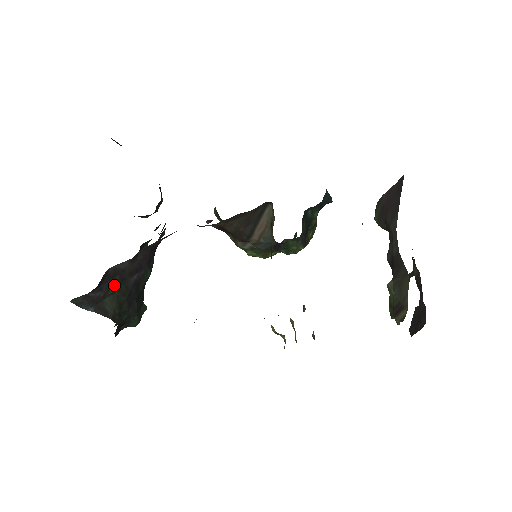
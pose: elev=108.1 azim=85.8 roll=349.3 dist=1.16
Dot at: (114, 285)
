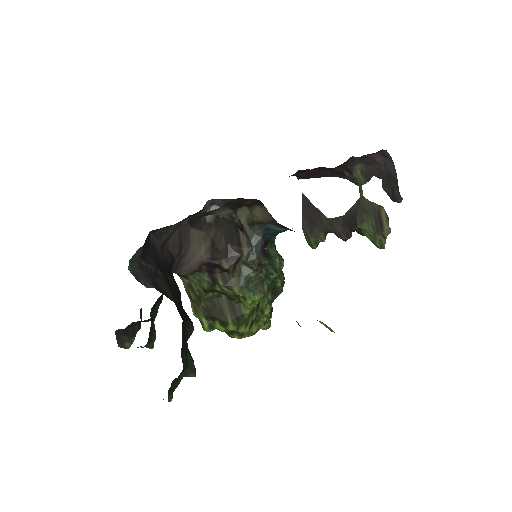
Dot at: (159, 267)
